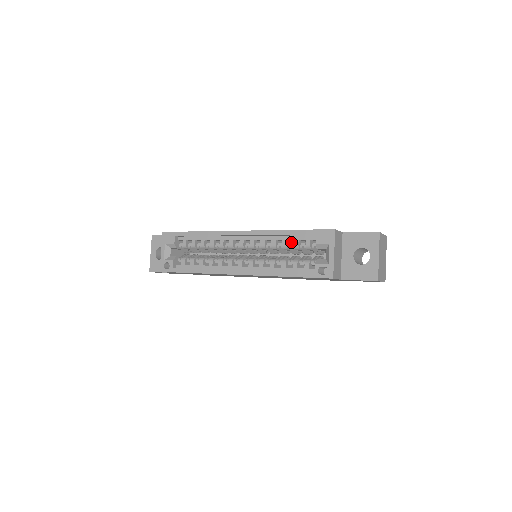
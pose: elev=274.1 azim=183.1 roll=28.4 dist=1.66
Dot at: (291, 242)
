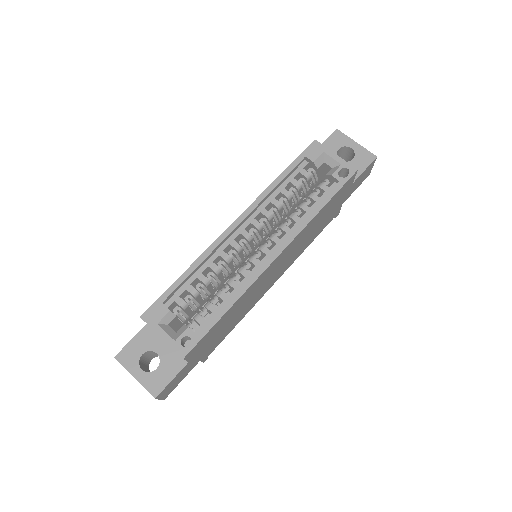
Dot at: occluded
